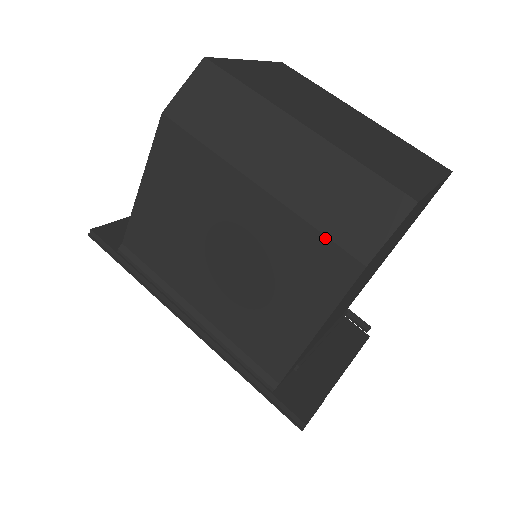
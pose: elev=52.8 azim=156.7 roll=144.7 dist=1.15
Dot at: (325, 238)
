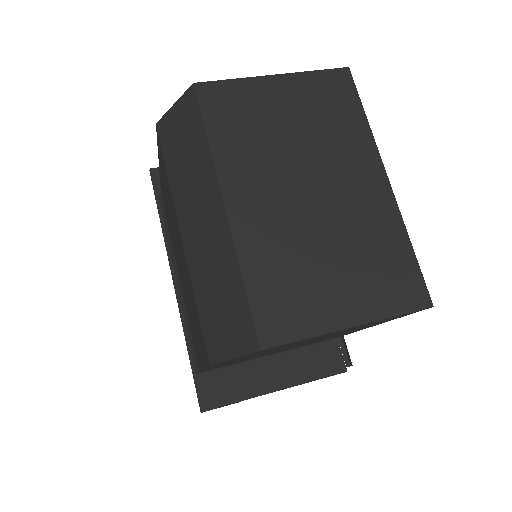
Dot at: (199, 319)
